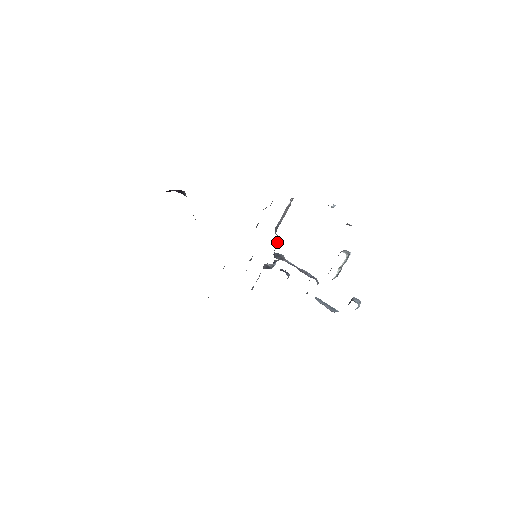
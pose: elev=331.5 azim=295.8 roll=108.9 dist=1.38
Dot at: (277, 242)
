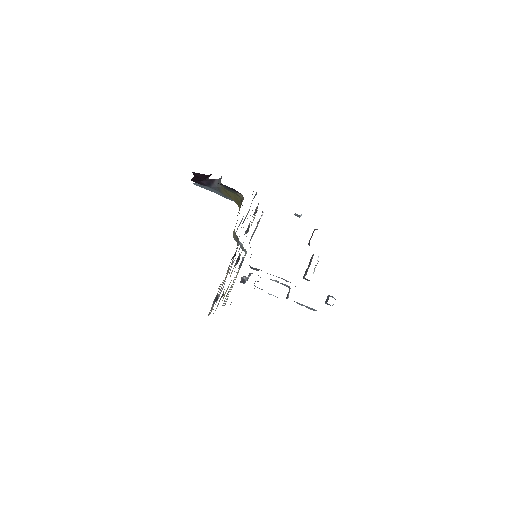
Dot at: occluded
